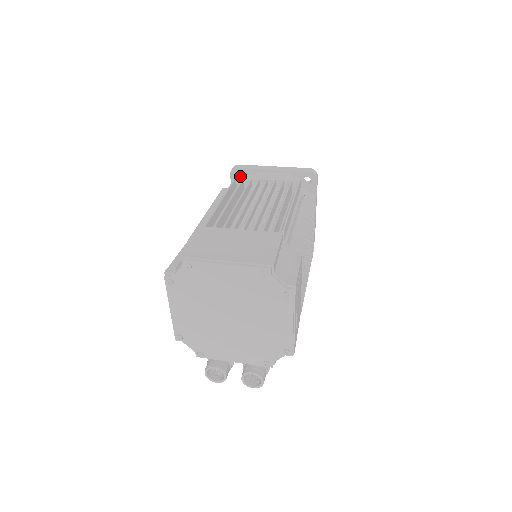
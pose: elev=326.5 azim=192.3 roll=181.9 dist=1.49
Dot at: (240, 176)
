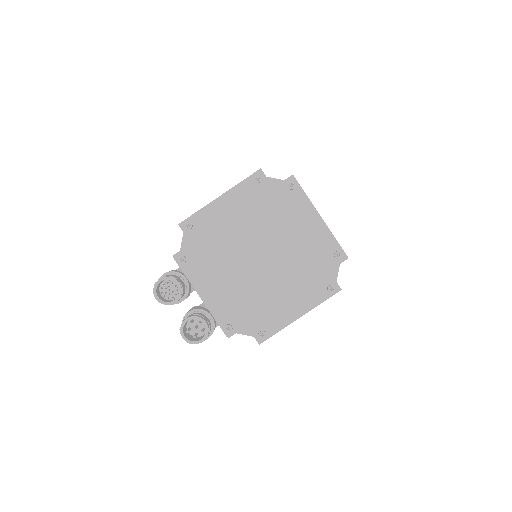
Dot at: occluded
